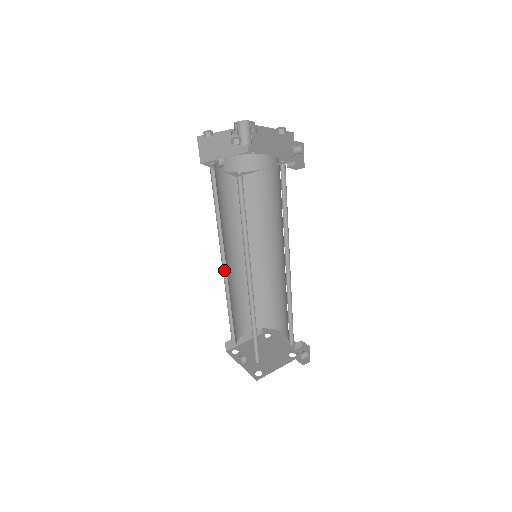
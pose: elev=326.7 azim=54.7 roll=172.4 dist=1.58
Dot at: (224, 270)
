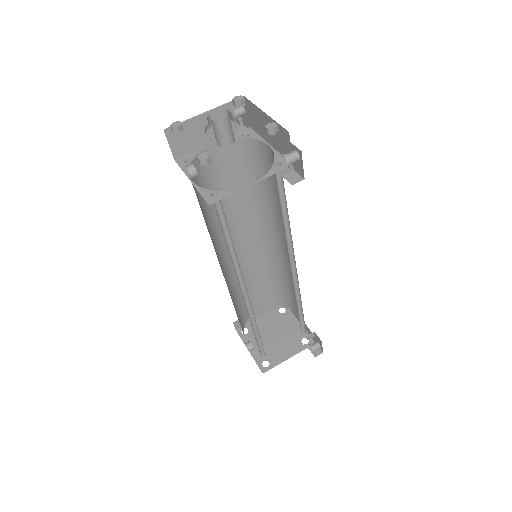
Dot at: occluded
